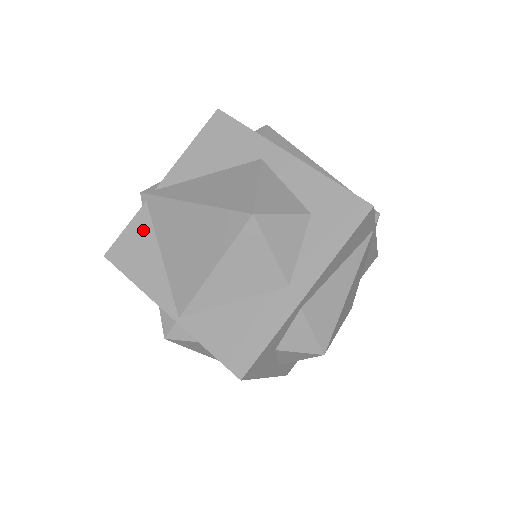
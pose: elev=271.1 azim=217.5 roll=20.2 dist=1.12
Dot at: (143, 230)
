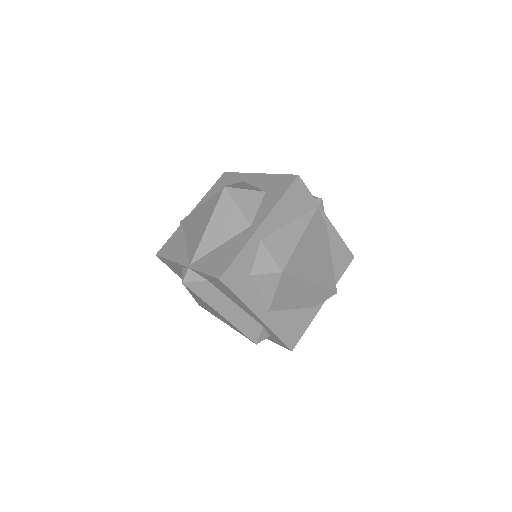
Dot at: (178, 235)
